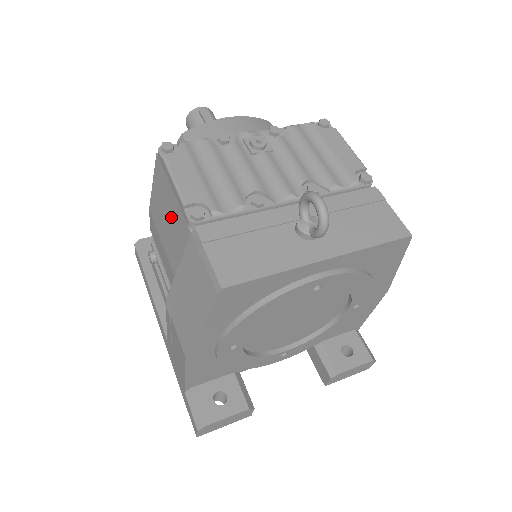
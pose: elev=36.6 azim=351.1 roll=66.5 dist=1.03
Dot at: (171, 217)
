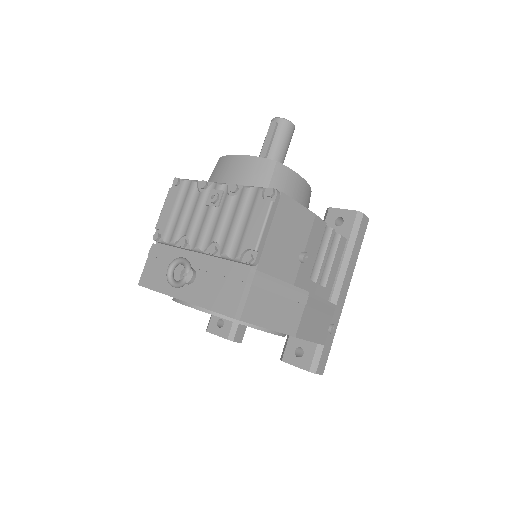
Dot at: occluded
